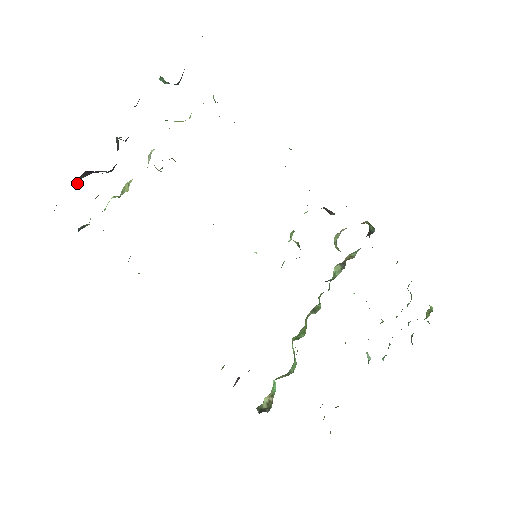
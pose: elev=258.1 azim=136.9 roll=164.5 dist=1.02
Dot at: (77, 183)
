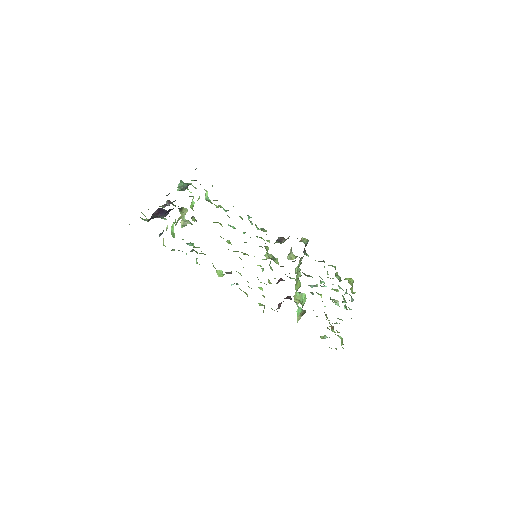
Dot at: occluded
